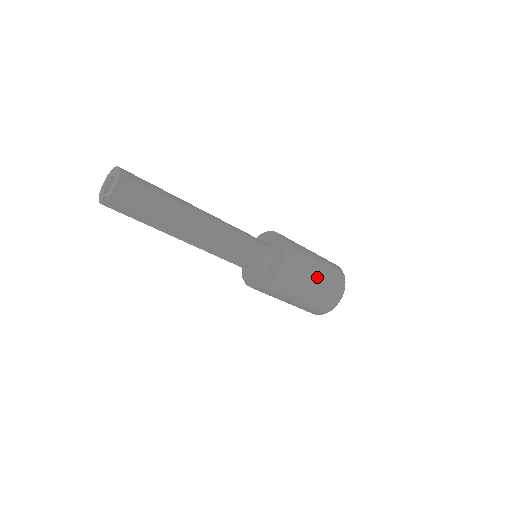
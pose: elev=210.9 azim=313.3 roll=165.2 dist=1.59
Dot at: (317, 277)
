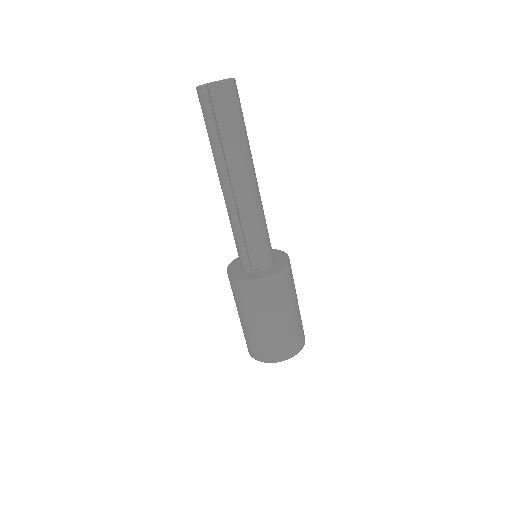
Dot at: (298, 305)
